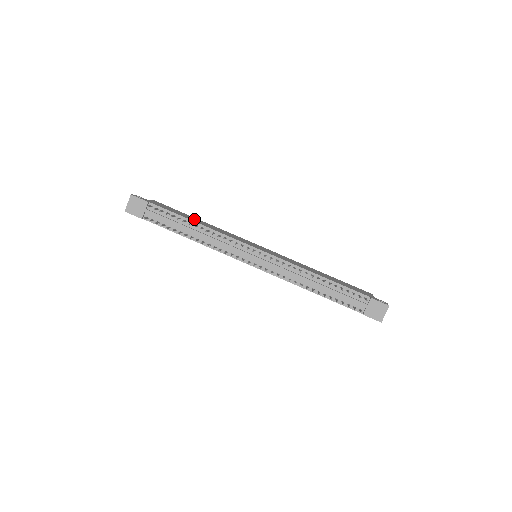
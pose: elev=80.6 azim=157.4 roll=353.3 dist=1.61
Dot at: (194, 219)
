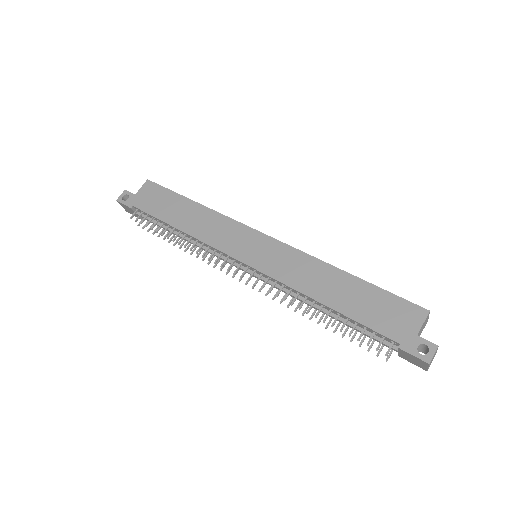
Dot at: (181, 212)
